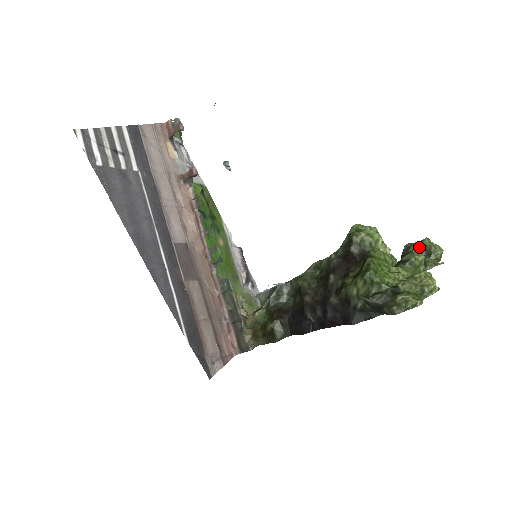
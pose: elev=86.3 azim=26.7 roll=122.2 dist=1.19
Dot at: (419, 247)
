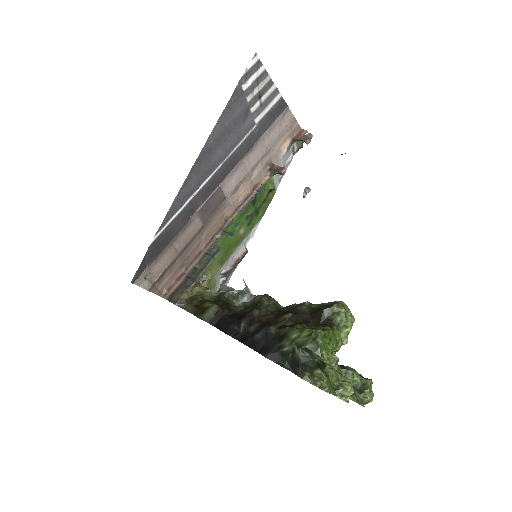
Dot at: (360, 379)
